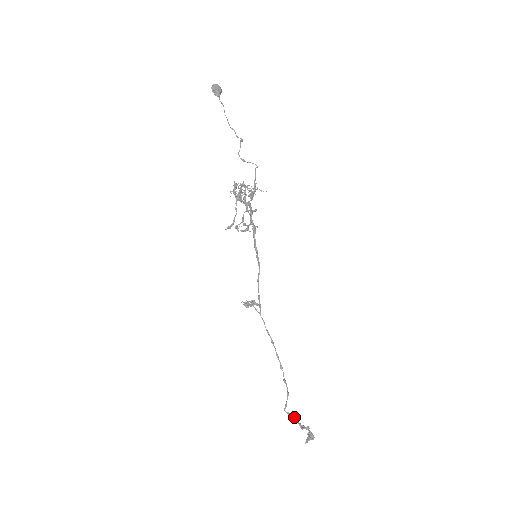
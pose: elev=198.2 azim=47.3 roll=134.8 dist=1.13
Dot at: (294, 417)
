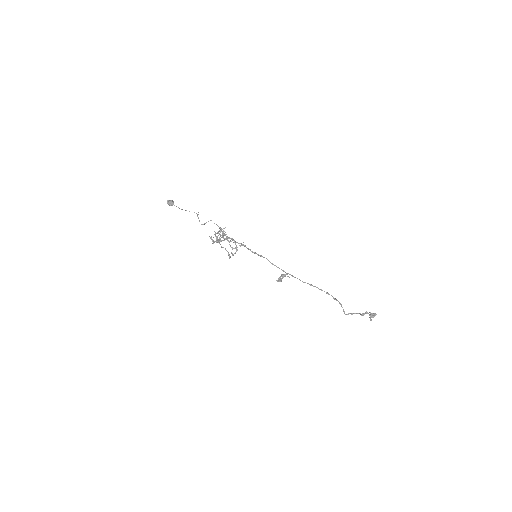
Dot at: (354, 313)
